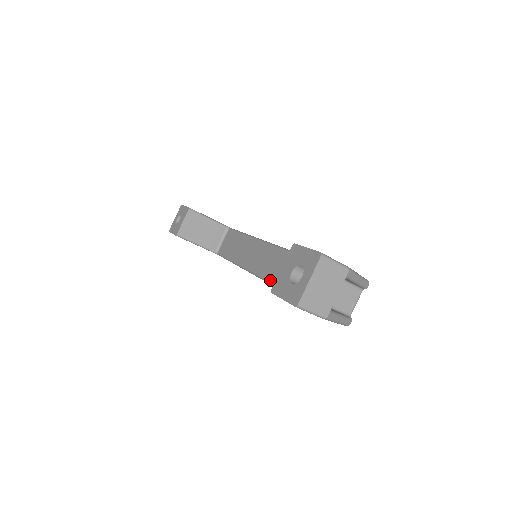
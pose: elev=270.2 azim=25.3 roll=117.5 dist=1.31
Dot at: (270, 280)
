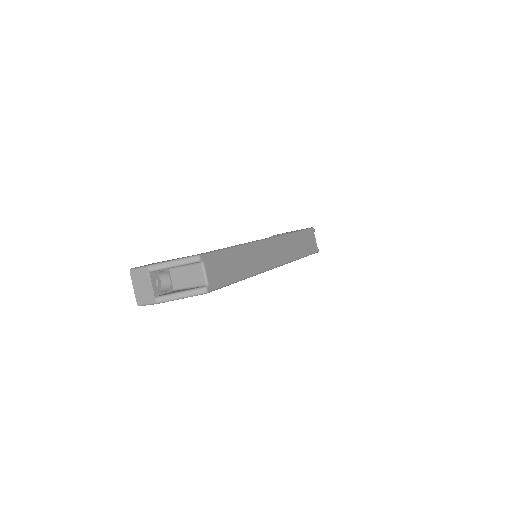
Dot at: occluded
